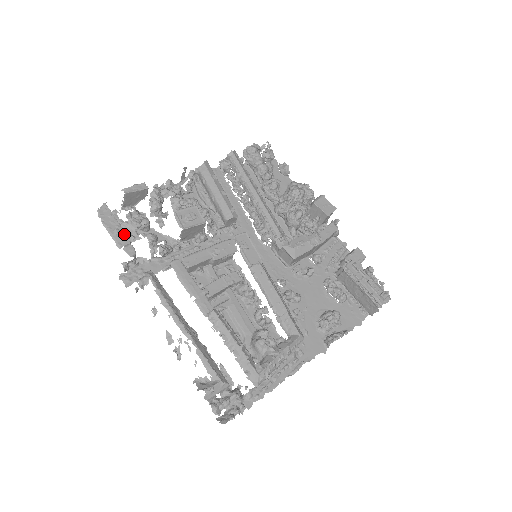
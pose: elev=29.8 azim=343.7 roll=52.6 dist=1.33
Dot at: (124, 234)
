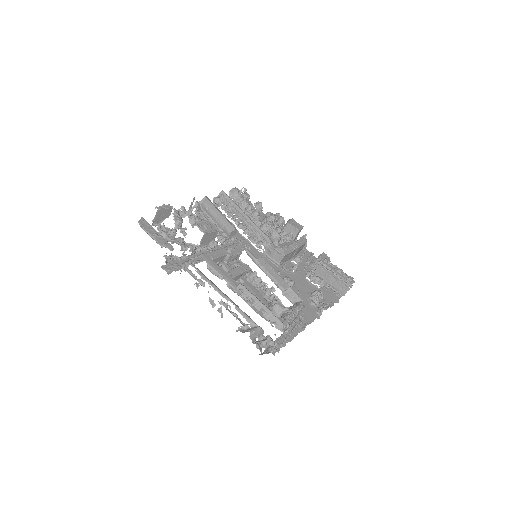
Dot at: (162, 237)
